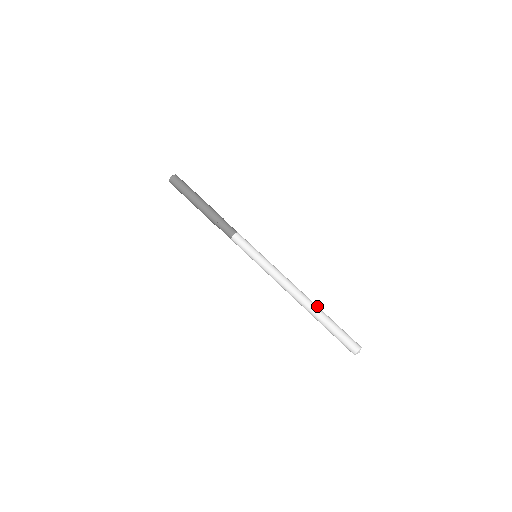
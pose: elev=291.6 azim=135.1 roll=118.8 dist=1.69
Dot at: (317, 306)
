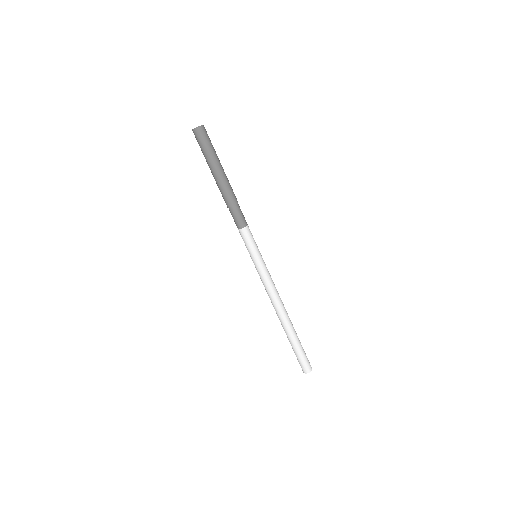
Dot at: (291, 326)
